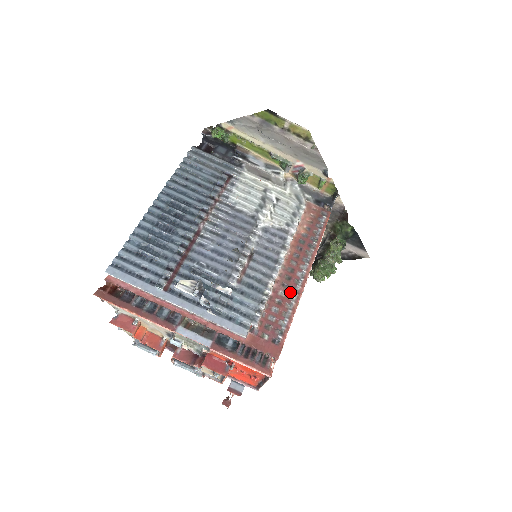
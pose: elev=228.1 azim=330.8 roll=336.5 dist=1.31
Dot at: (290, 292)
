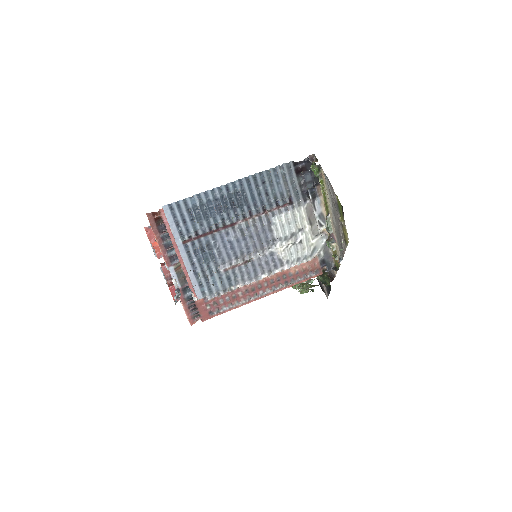
Dot at: (246, 297)
